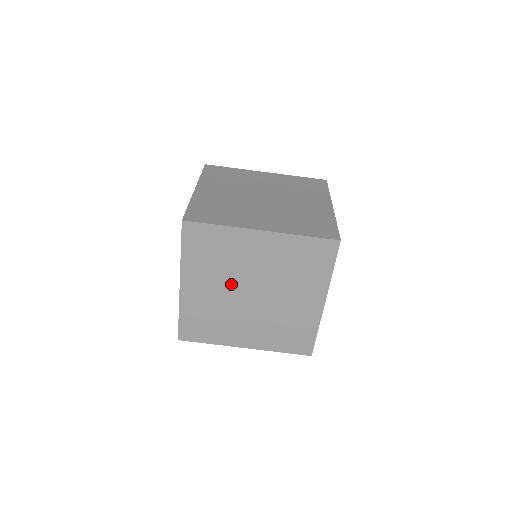
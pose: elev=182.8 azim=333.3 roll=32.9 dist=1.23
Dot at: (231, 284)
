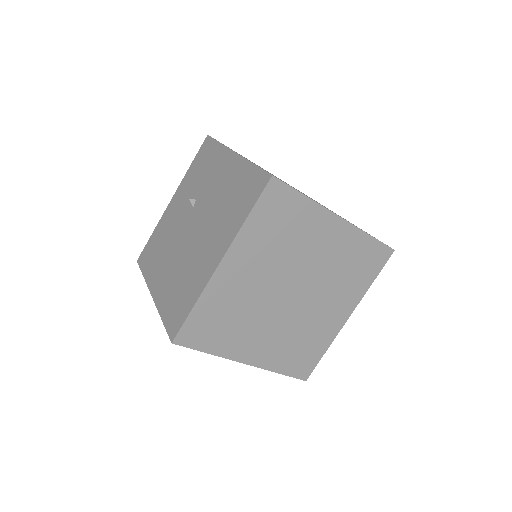
Dot at: (277, 275)
